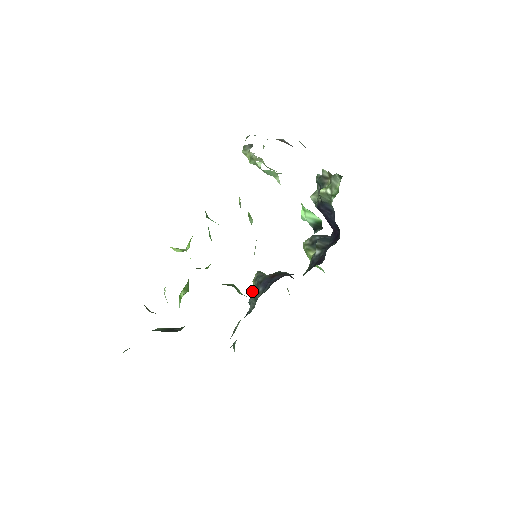
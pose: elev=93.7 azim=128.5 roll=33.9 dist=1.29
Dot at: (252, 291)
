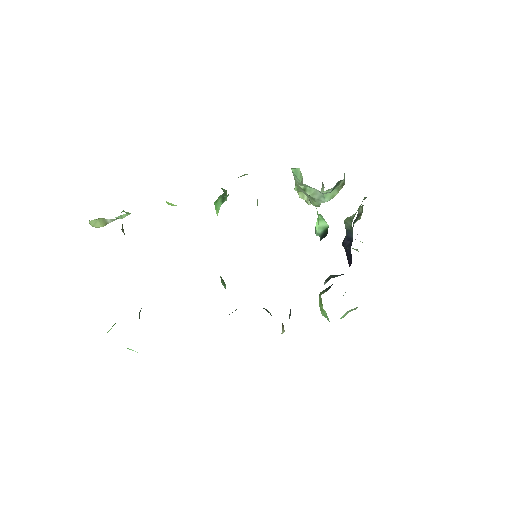
Dot at: occluded
